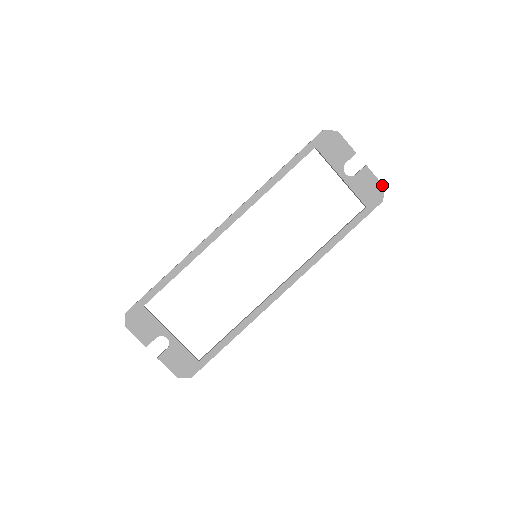
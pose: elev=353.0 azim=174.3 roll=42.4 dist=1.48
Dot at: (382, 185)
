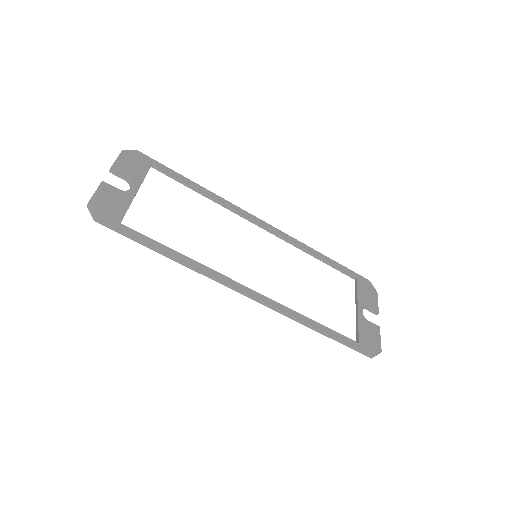
Dot at: (381, 349)
